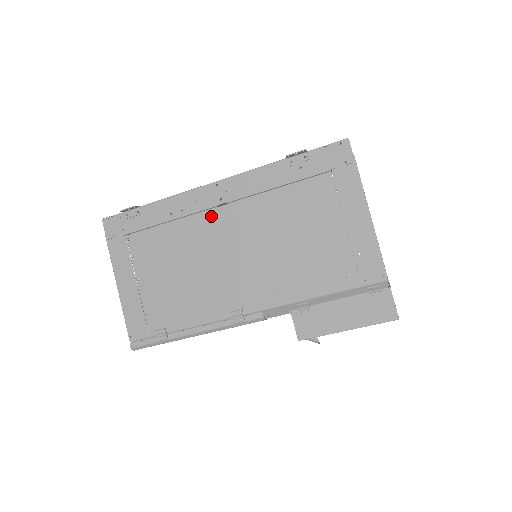
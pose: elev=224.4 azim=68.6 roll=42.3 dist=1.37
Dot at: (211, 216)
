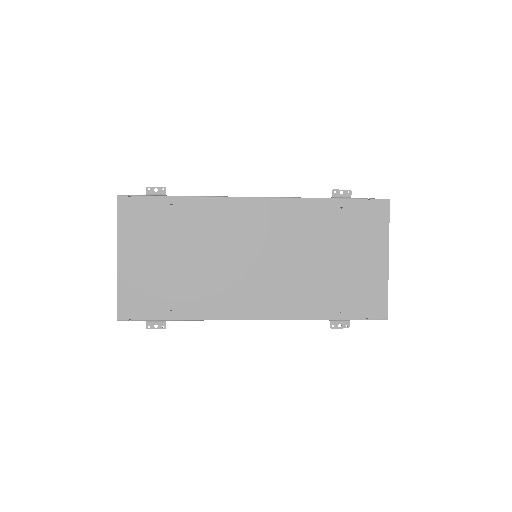
Dot at: occluded
